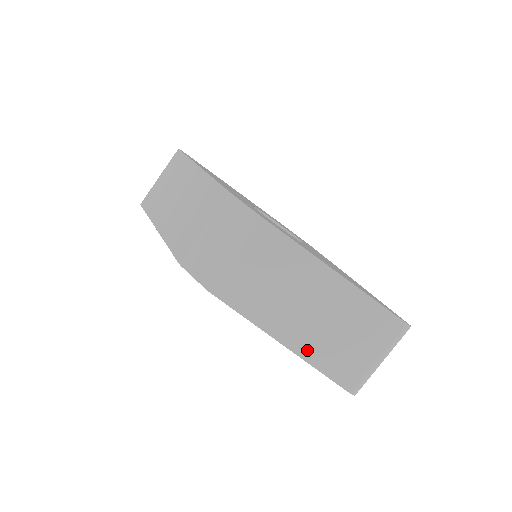
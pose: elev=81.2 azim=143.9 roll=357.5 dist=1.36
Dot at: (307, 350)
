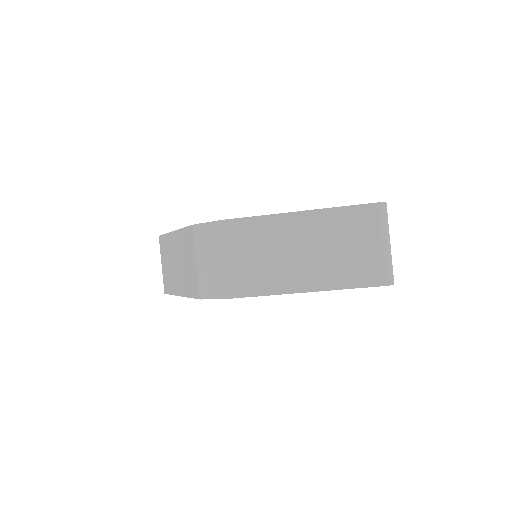
Dot at: (328, 281)
